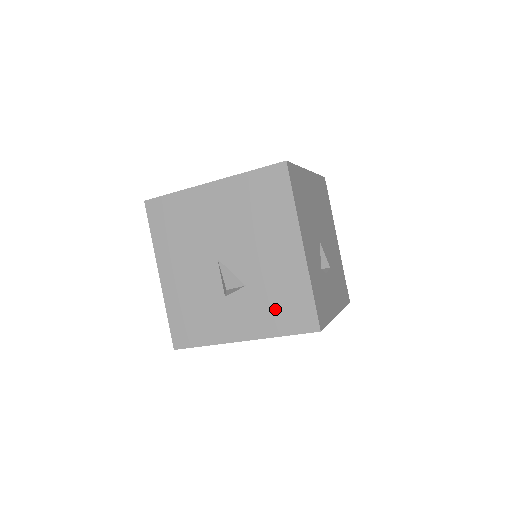
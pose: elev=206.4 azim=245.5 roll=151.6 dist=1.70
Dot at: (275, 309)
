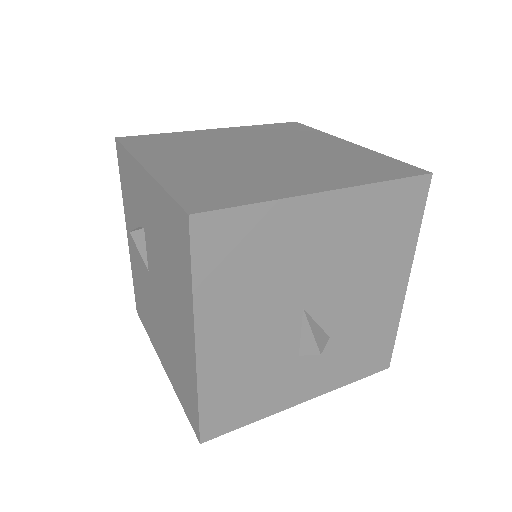
Dot at: (354, 357)
